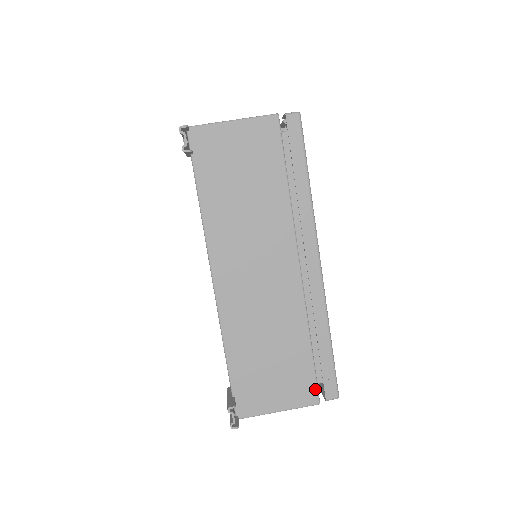
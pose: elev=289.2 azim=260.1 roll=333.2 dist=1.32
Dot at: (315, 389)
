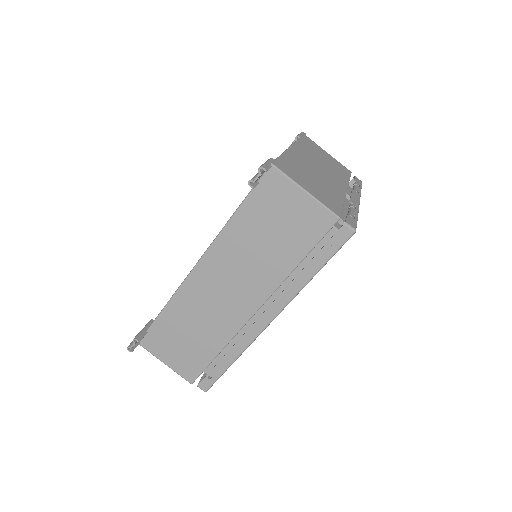
Dot at: (196, 375)
